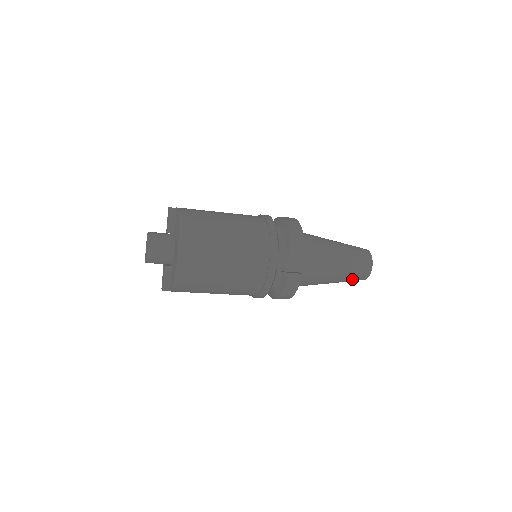
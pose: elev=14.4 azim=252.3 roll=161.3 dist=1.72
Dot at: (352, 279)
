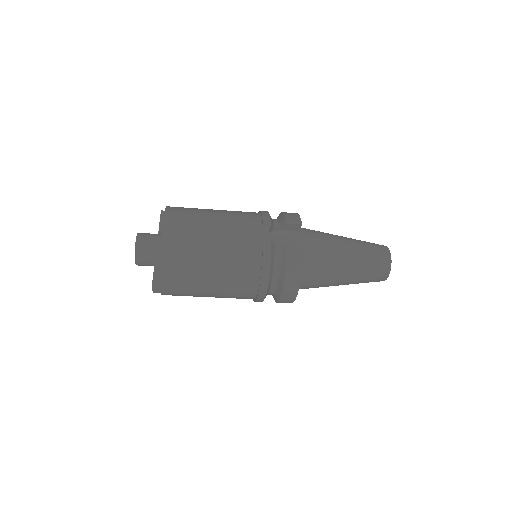
Dot at: (371, 271)
